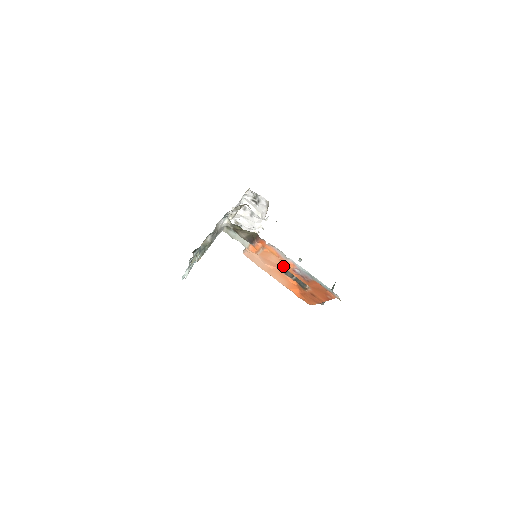
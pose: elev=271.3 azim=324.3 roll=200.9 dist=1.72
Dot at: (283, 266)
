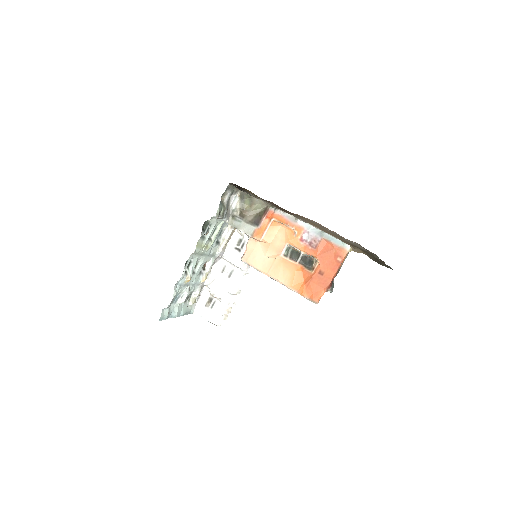
Dot at: (290, 241)
